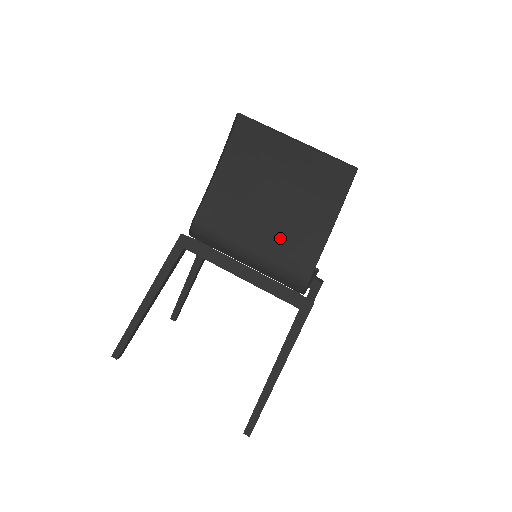
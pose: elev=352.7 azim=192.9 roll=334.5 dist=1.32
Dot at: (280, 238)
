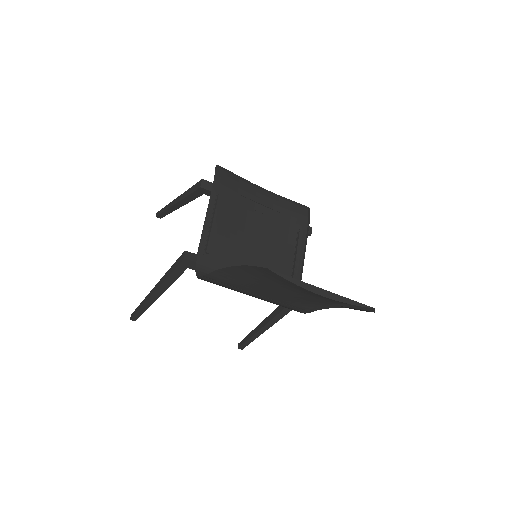
Dot at: (287, 299)
